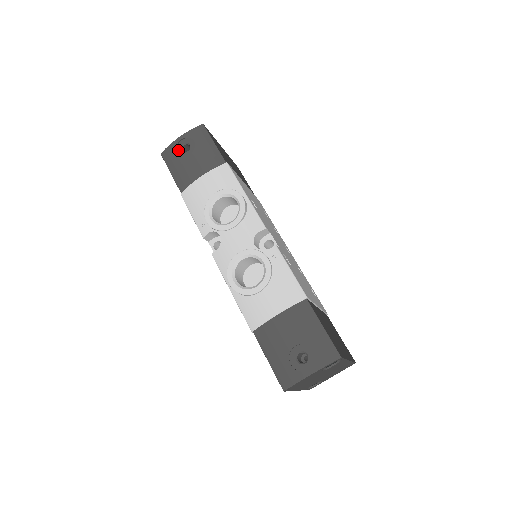
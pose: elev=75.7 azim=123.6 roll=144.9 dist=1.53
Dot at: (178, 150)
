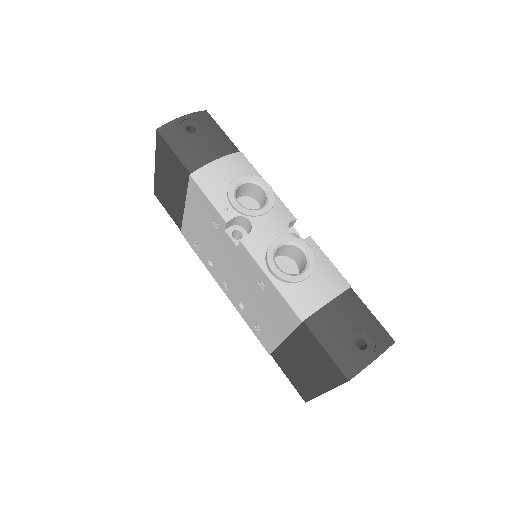
Dot at: (182, 129)
